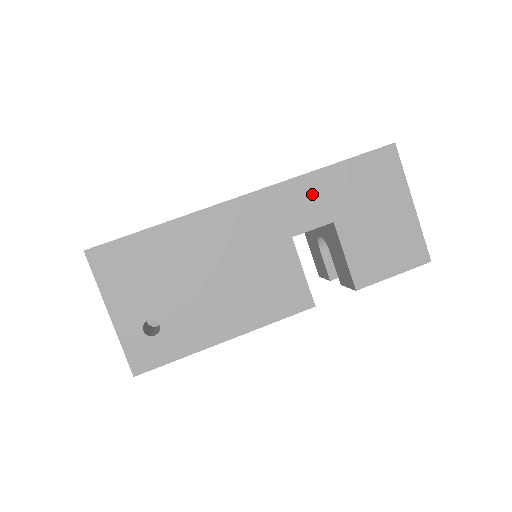
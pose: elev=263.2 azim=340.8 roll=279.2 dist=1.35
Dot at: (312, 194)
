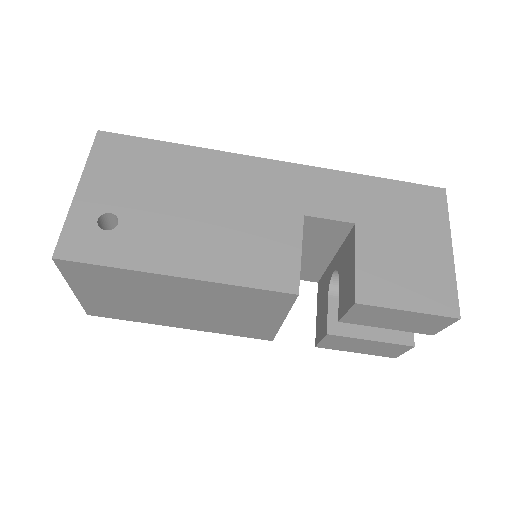
Dot at: (342, 190)
